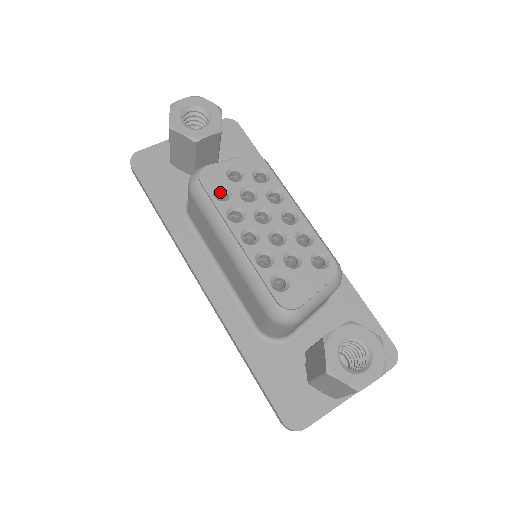
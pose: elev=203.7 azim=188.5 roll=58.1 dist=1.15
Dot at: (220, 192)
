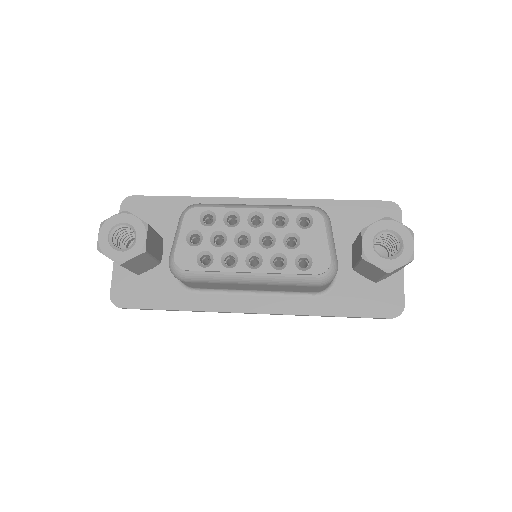
Dot at: (201, 259)
